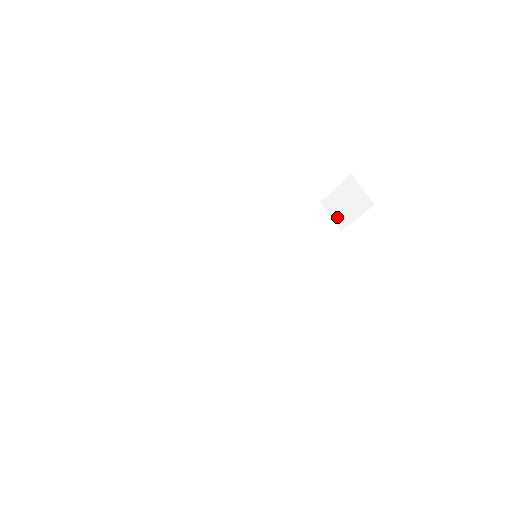
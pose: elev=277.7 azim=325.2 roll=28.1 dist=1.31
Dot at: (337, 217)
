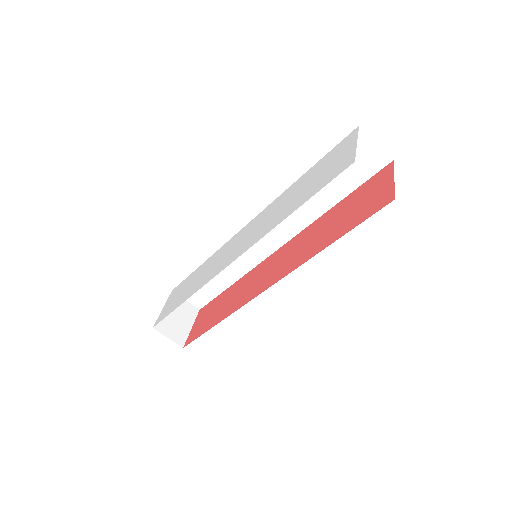
Dot at: occluded
